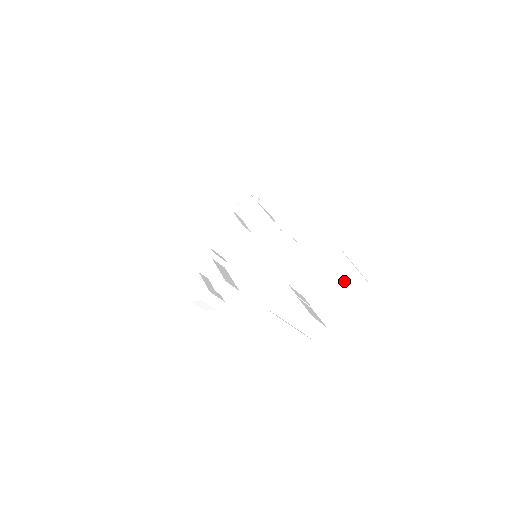
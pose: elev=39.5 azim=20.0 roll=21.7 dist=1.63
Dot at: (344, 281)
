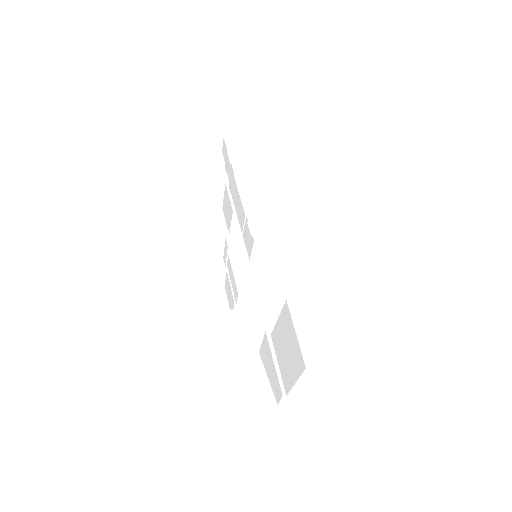
Dot at: (294, 361)
